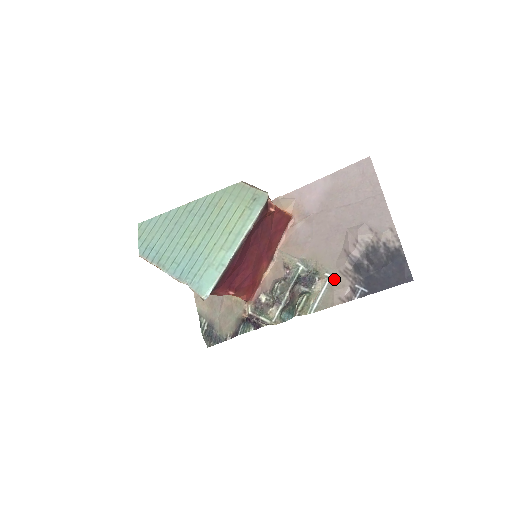
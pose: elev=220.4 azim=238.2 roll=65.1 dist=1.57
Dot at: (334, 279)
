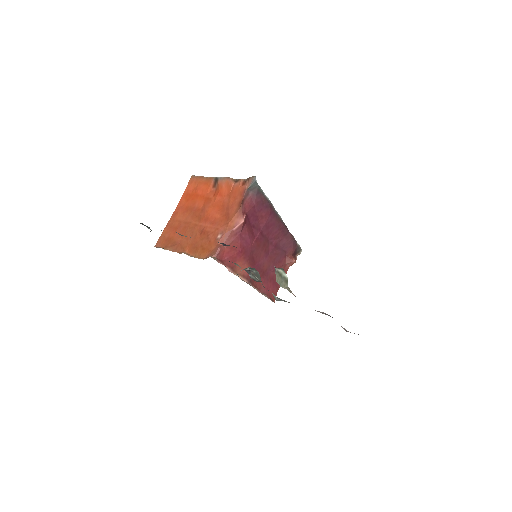
Dot at: occluded
